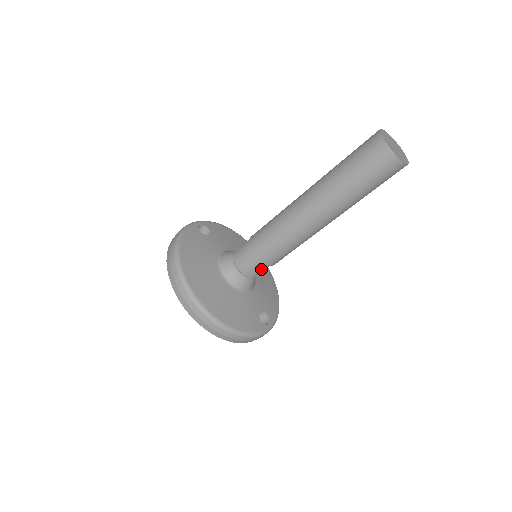
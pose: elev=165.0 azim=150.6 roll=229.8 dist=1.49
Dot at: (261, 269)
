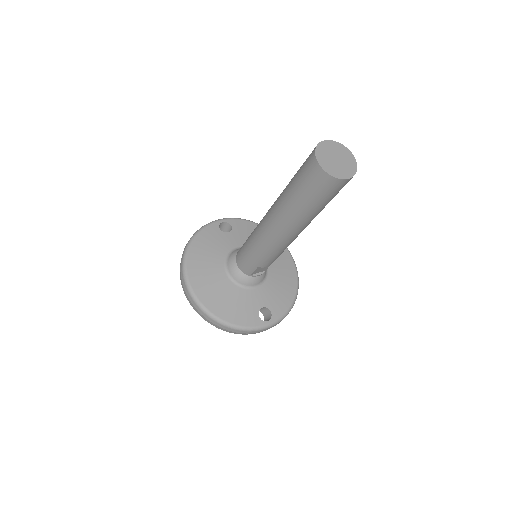
Dot at: (254, 269)
